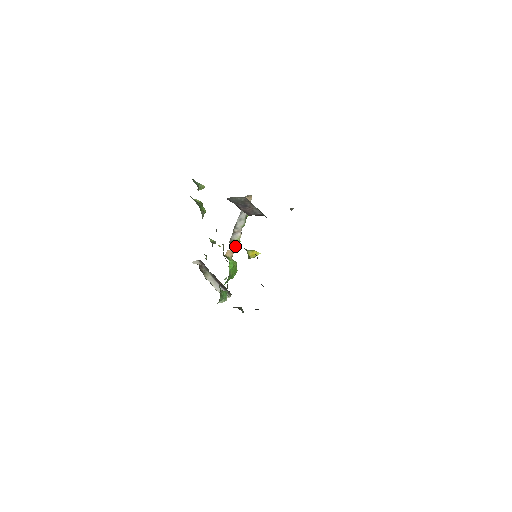
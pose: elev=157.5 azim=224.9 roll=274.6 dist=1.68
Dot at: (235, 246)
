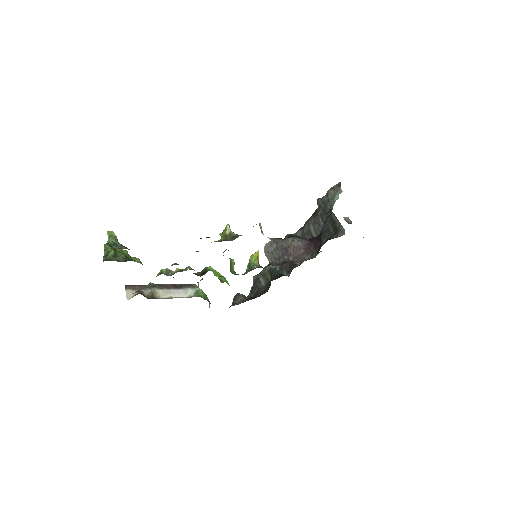
Dot at: (232, 268)
